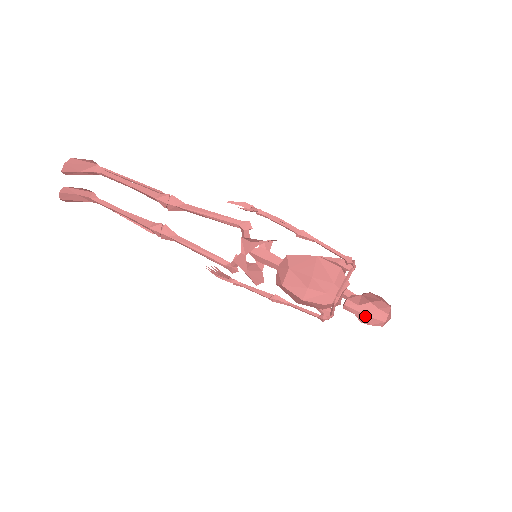
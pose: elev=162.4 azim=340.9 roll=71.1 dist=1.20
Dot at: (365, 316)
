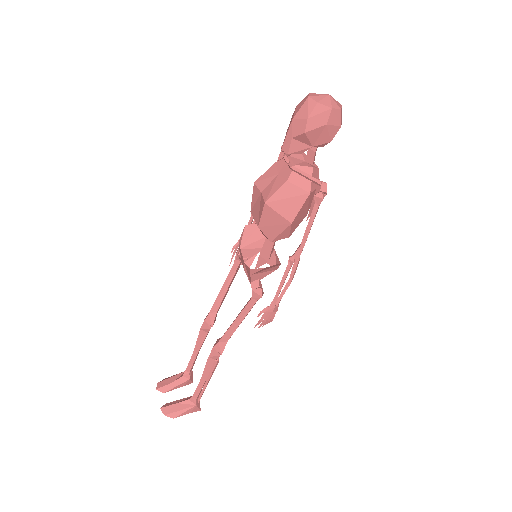
Dot at: (293, 123)
